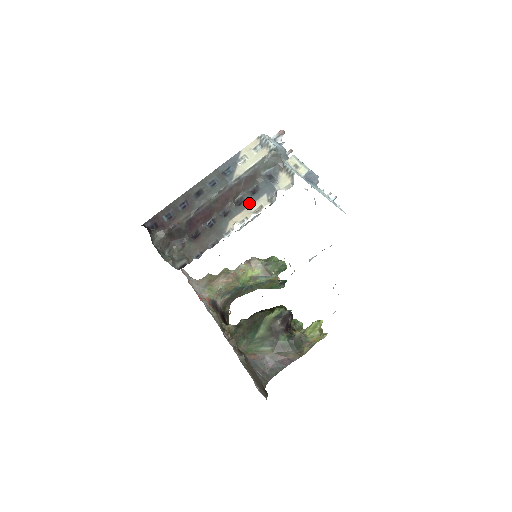
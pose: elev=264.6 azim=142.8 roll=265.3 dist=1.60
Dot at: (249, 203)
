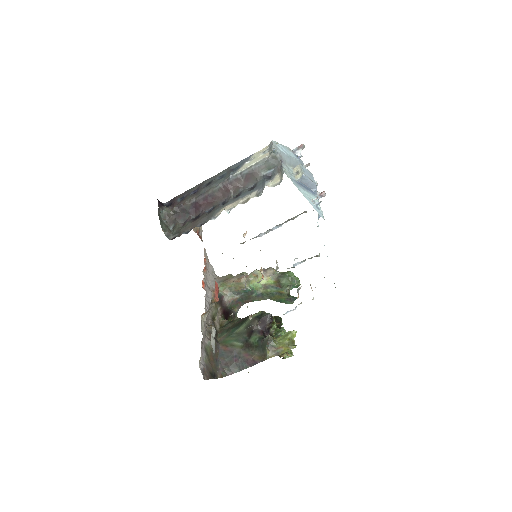
Dot at: (243, 196)
